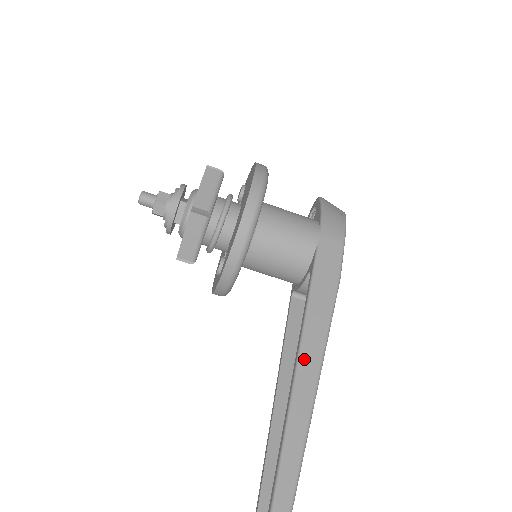
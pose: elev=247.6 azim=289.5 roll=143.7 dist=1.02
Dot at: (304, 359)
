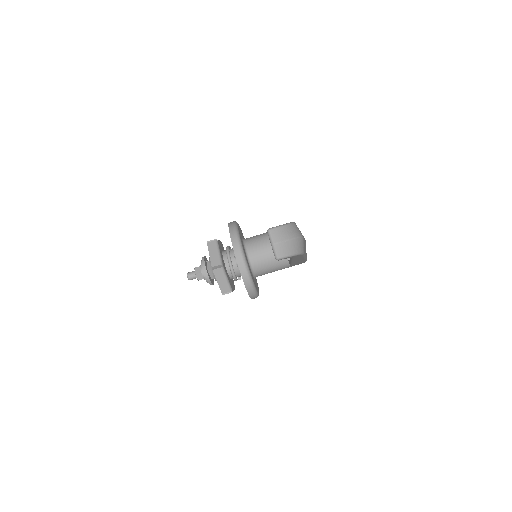
Dot at: occluded
